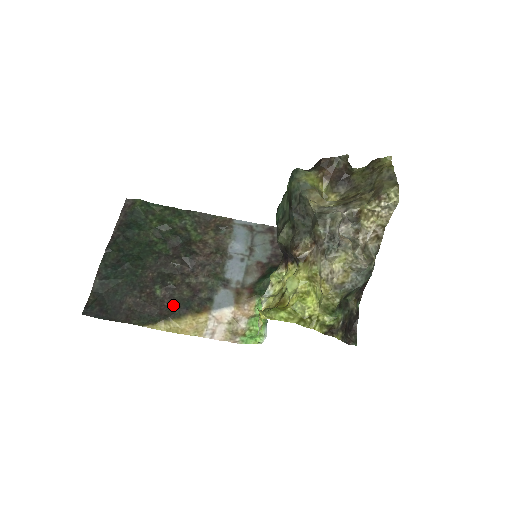
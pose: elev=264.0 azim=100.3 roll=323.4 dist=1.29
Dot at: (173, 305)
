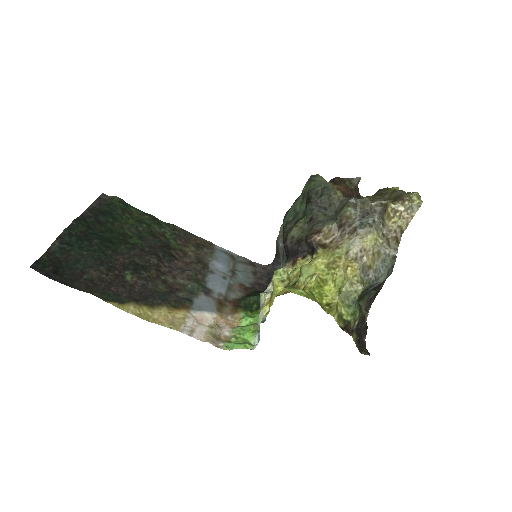
Dot at: (145, 293)
